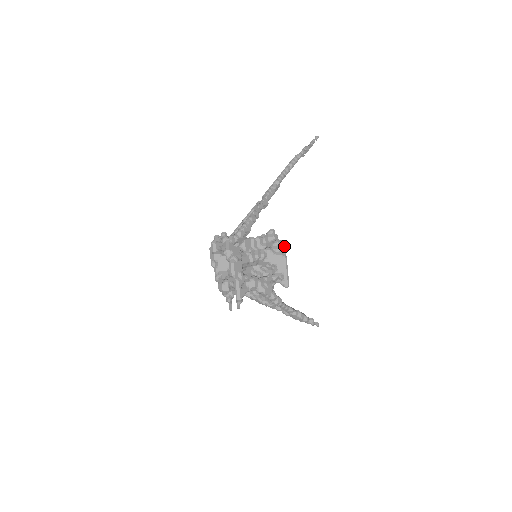
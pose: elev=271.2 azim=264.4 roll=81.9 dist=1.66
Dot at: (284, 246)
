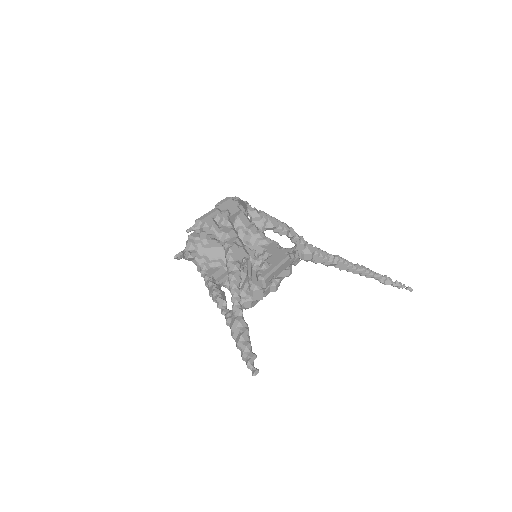
Dot at: (296, 255)
